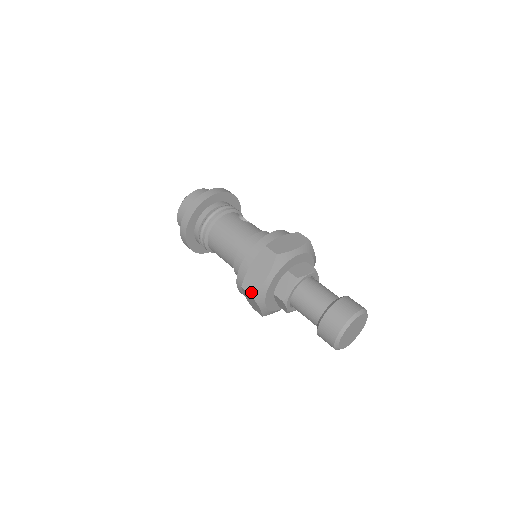
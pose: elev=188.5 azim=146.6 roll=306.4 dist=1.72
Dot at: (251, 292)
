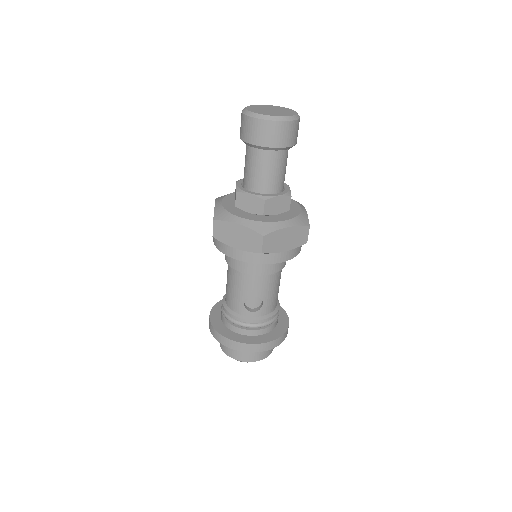
Dot at: (213, 222)
